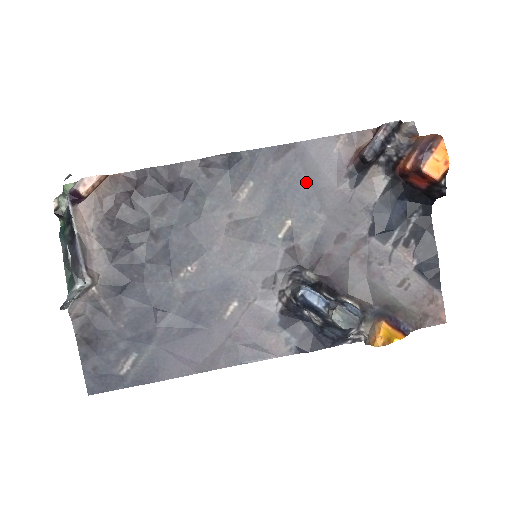
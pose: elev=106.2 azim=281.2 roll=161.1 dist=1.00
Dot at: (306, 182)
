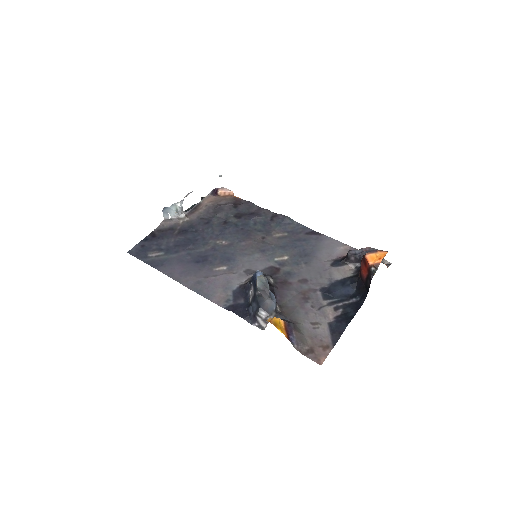
Dot at: (311, 249)
